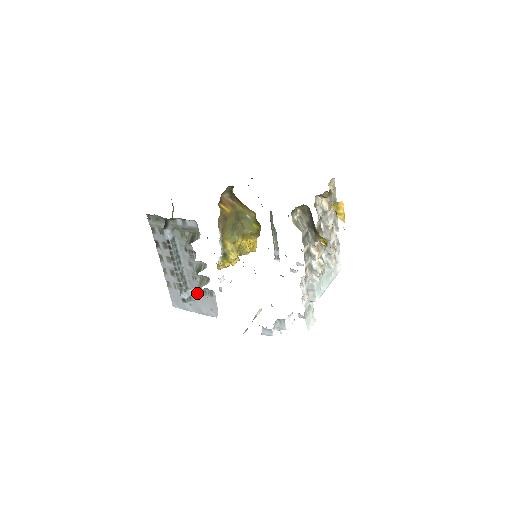
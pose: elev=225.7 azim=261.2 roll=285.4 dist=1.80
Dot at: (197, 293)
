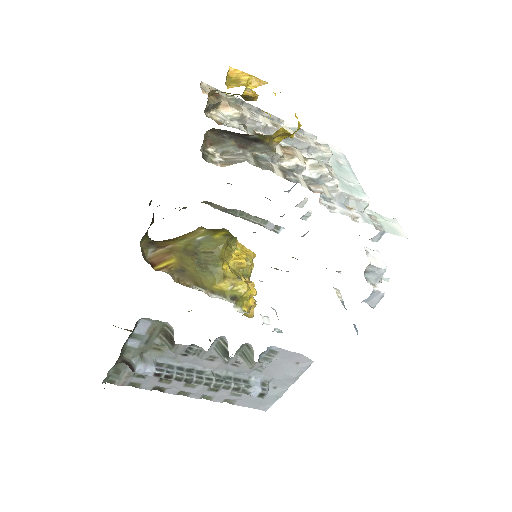
Dot at: (261, 371)
